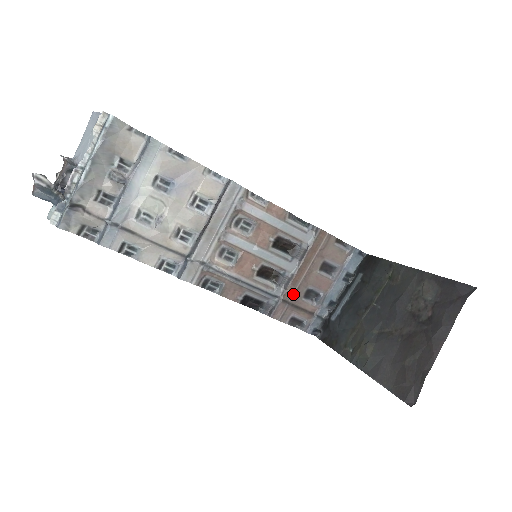
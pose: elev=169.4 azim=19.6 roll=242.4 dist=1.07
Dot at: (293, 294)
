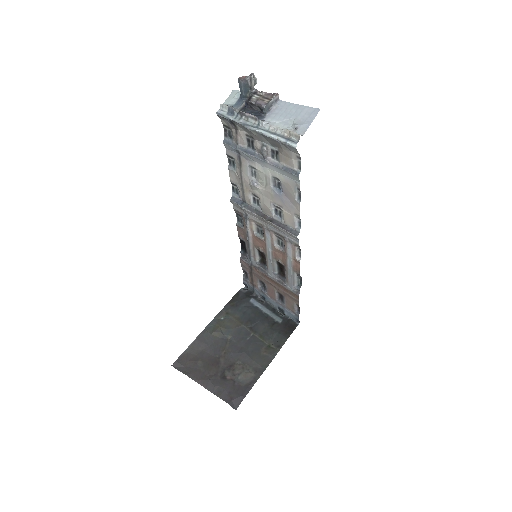
Dot at: (257, 273)
